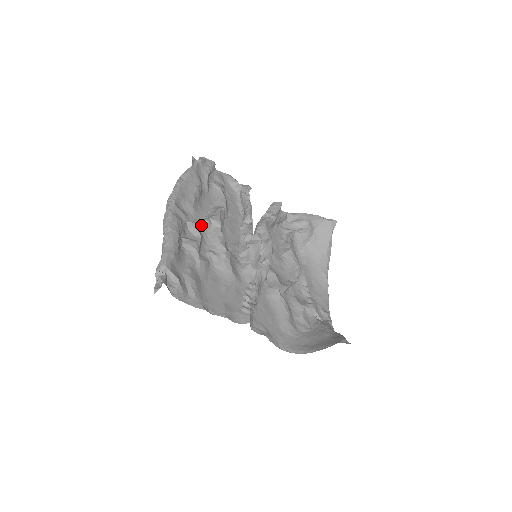
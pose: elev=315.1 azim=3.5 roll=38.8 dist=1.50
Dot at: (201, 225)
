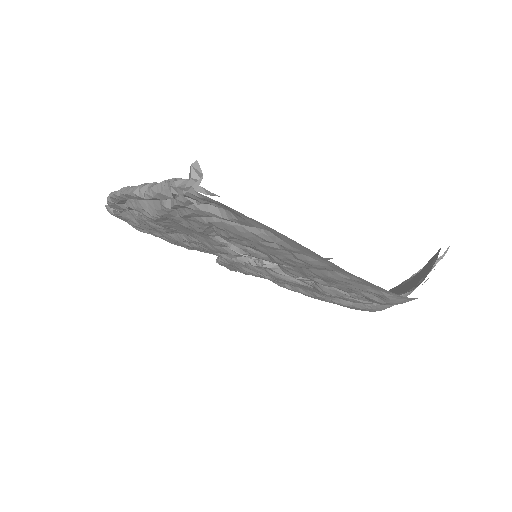
Dot at: occluded
